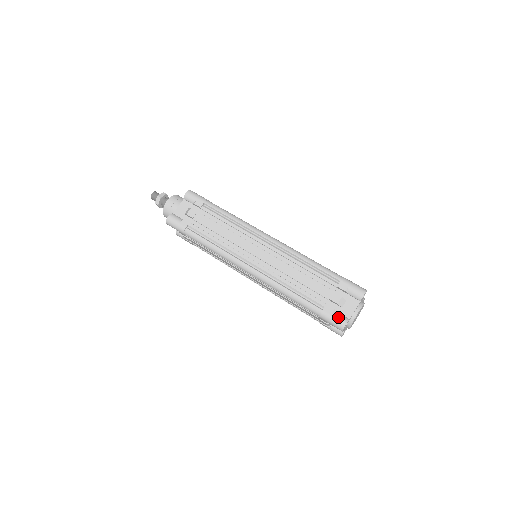
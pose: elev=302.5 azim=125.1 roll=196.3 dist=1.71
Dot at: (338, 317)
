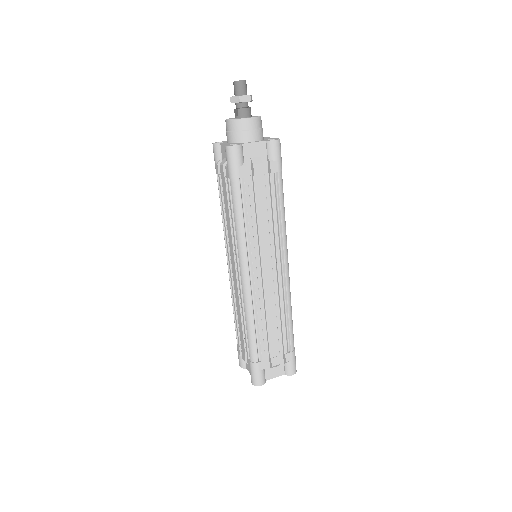
Dot at: (239, 359)
